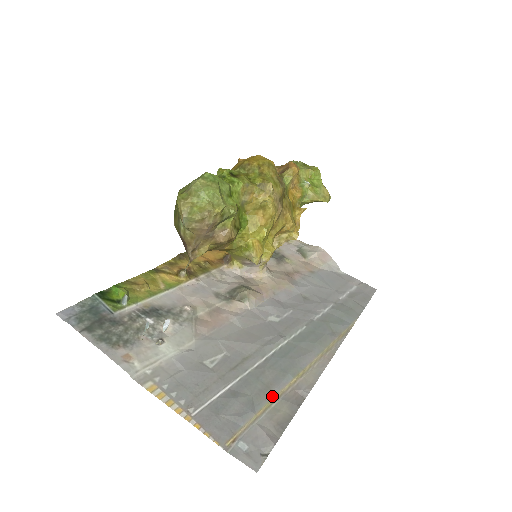
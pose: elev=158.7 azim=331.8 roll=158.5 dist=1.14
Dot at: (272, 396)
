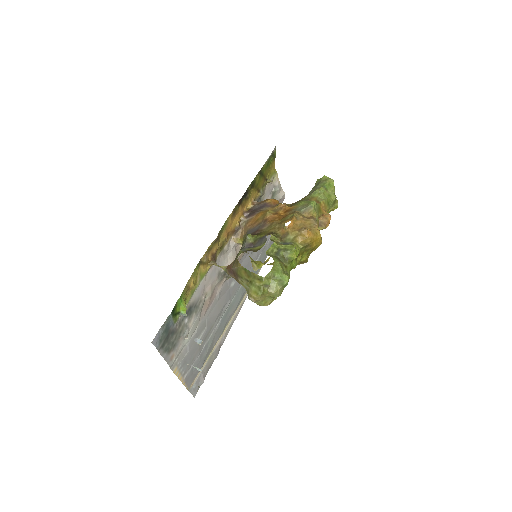
Dot at: (212, 350)
